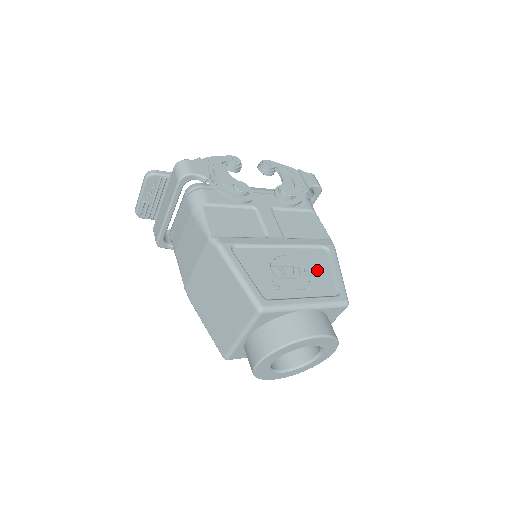
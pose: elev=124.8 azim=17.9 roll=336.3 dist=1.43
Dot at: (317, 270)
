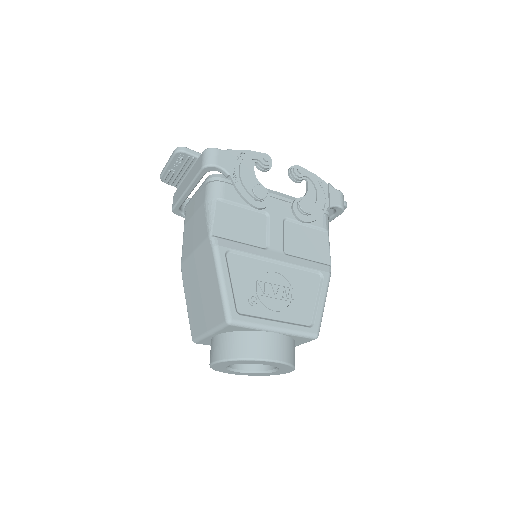
Dot at: (302, 295)
